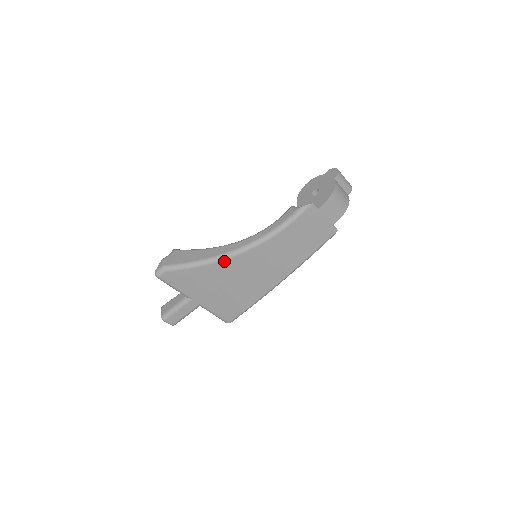
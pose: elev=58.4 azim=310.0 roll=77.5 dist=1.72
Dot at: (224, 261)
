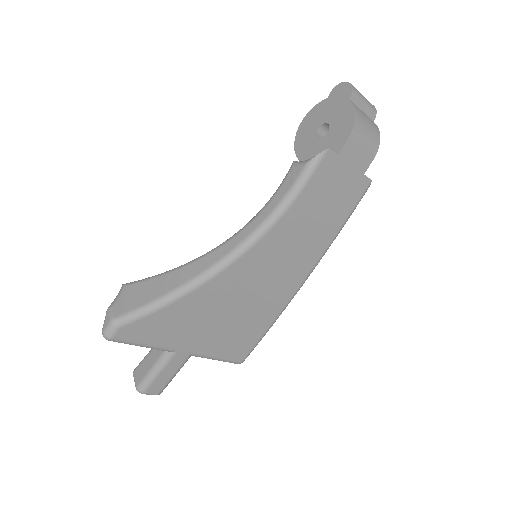
Dot at: (210, 282)
